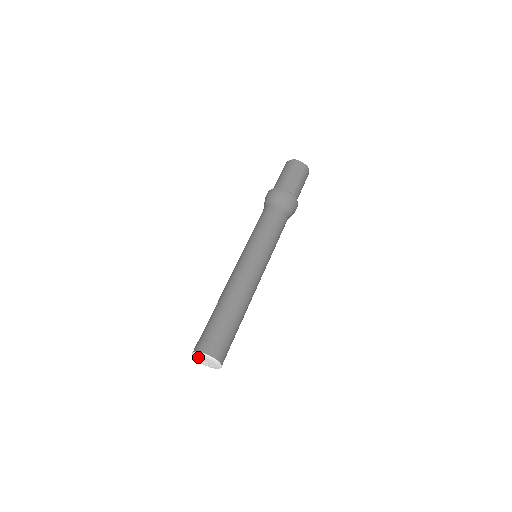
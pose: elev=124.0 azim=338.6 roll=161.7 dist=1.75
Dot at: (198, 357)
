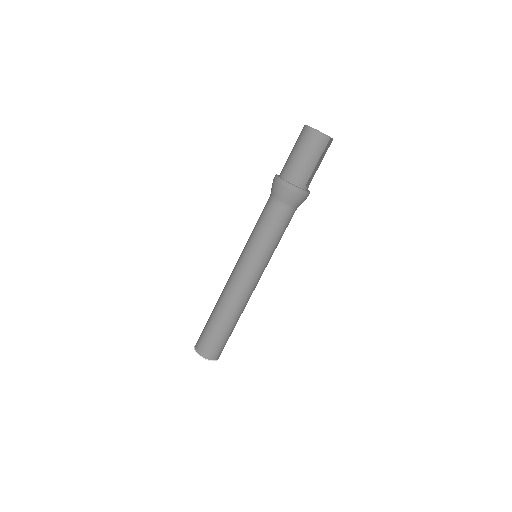
Dot at: occluded
